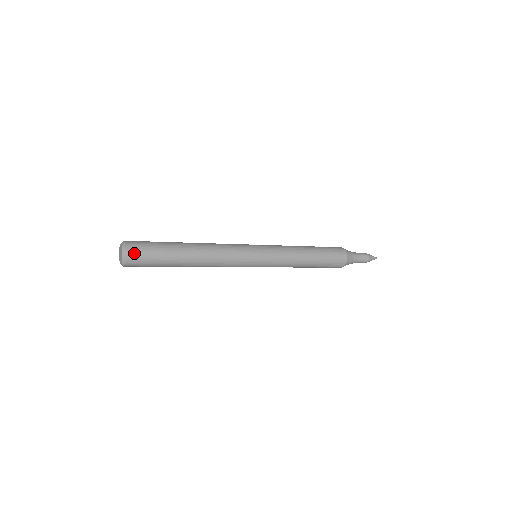
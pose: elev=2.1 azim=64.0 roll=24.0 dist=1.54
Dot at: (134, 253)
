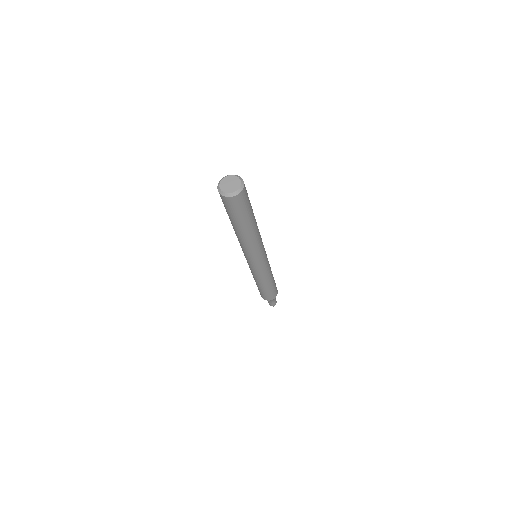
Dot at: occluded
